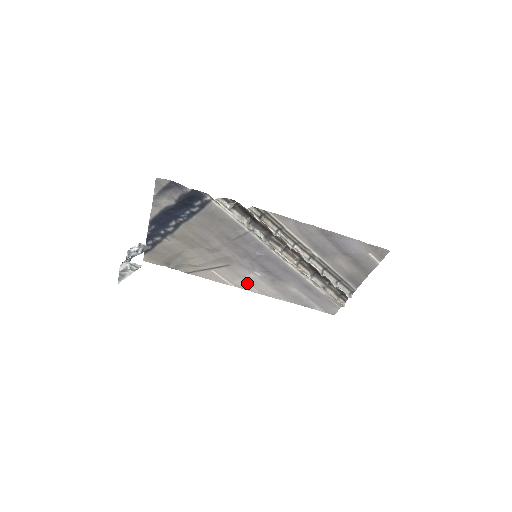
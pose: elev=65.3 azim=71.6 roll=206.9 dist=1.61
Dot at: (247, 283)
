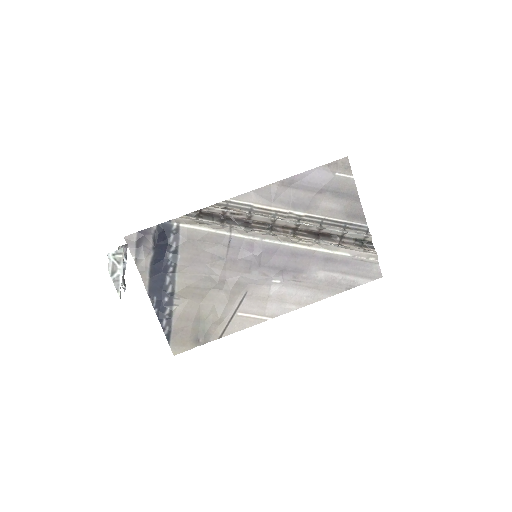
Dot at: (278, 303)
